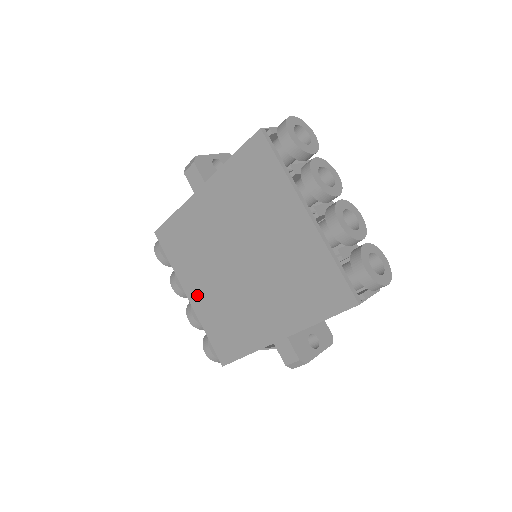
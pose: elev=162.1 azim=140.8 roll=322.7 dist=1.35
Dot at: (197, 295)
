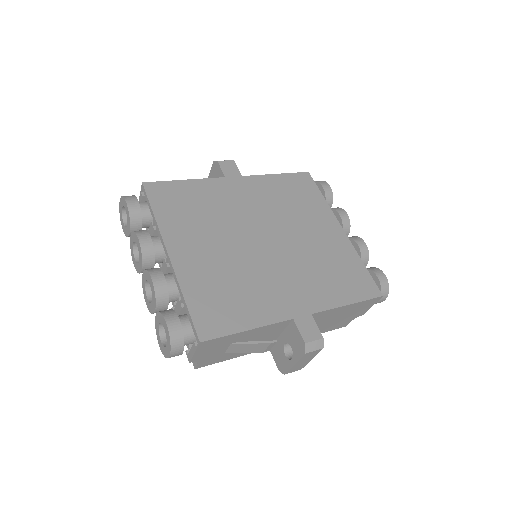
Dot at: (188, 254)
